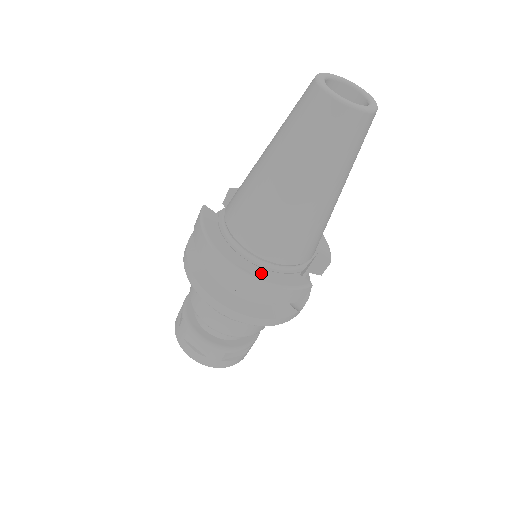
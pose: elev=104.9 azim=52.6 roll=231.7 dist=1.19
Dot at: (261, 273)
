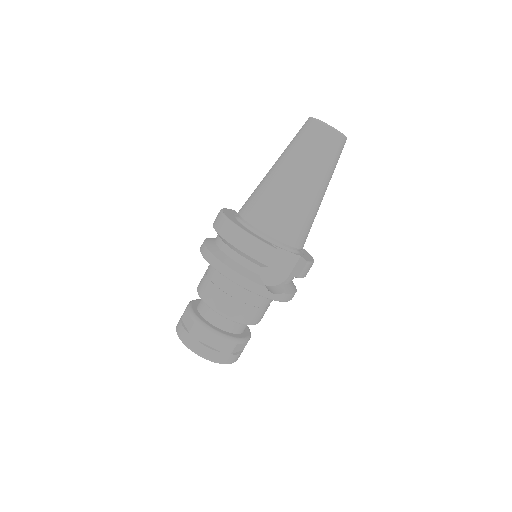
Dot at: (242, 227)
